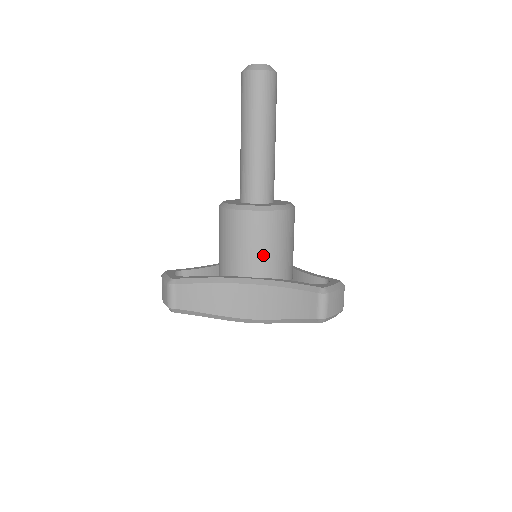
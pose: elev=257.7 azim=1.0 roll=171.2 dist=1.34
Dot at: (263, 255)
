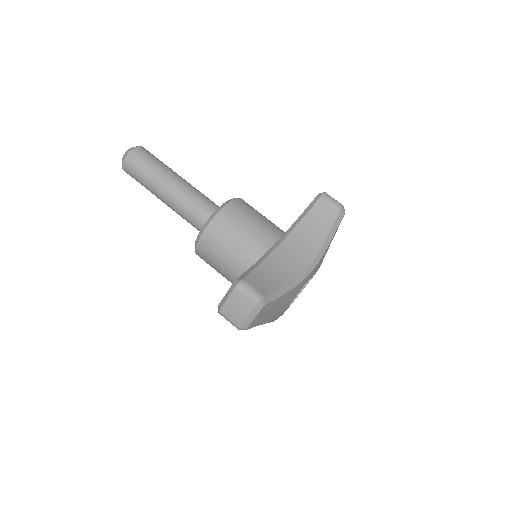
Dot at: (264, 225)
